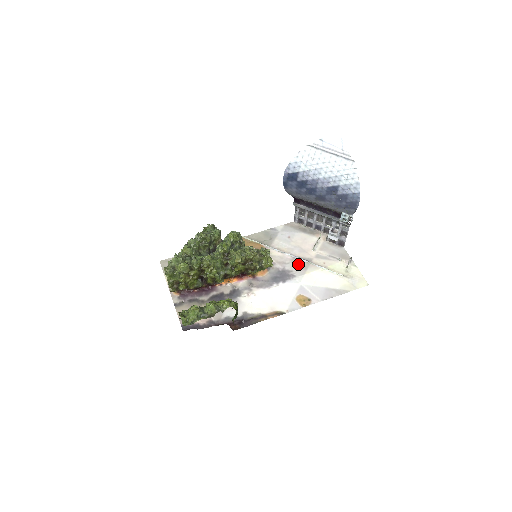
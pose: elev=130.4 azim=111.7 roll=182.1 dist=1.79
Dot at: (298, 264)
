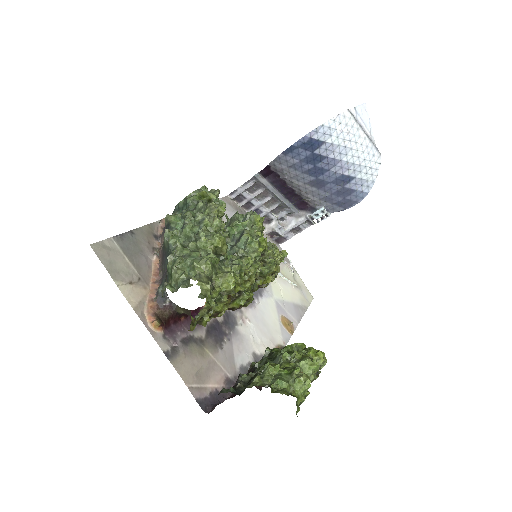
Dot at: occluded
